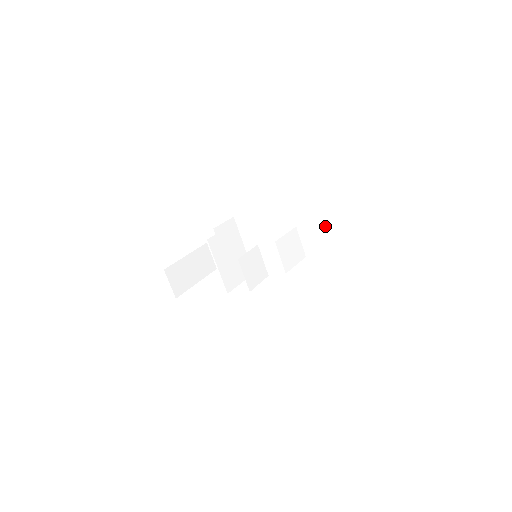
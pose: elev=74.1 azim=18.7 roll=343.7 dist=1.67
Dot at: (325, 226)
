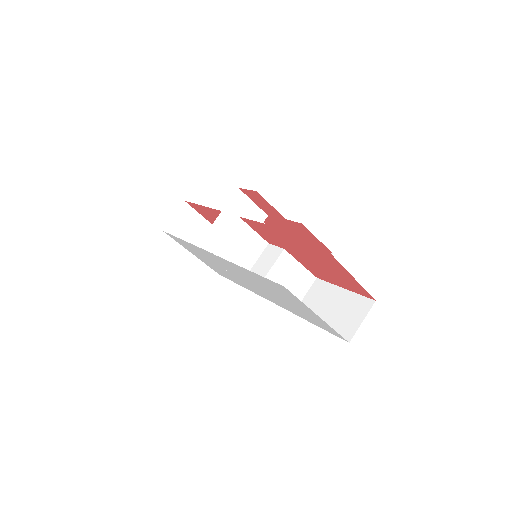
Dot at: (341, 294)
